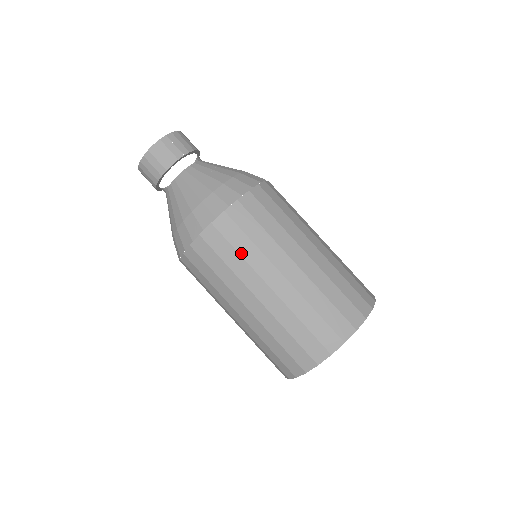
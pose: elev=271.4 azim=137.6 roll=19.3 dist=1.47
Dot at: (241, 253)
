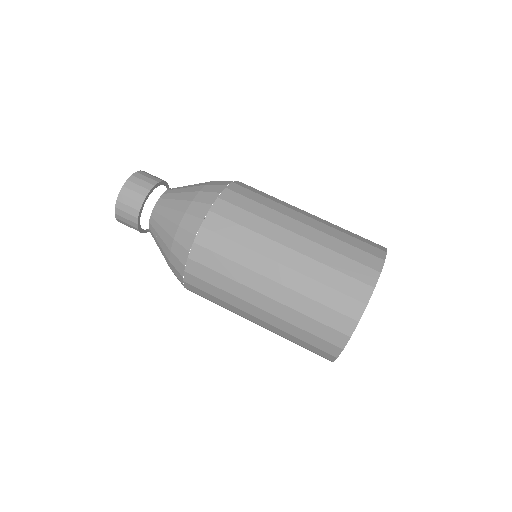
Dot at: (248, 227)
